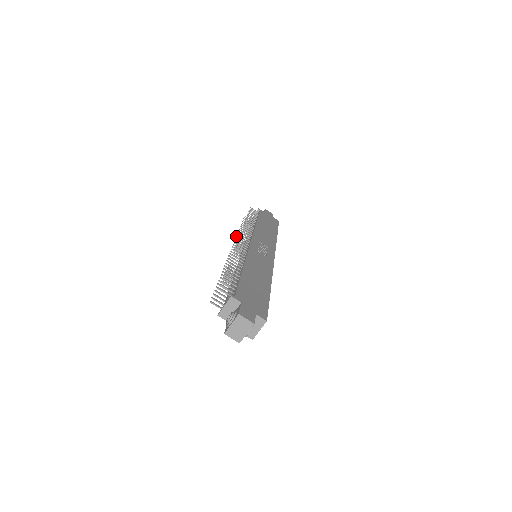
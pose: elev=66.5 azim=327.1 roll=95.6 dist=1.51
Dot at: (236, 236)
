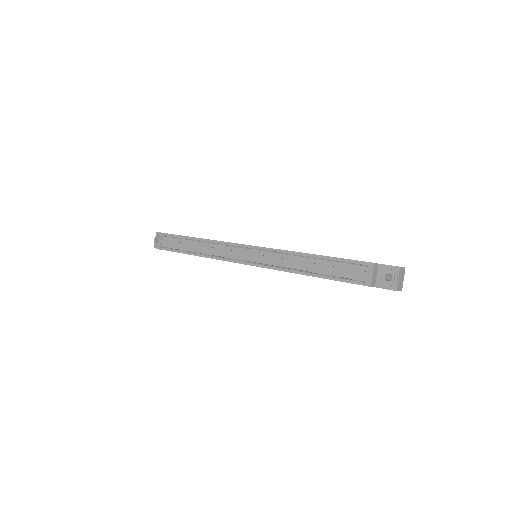
Dot at: (211, 256)
